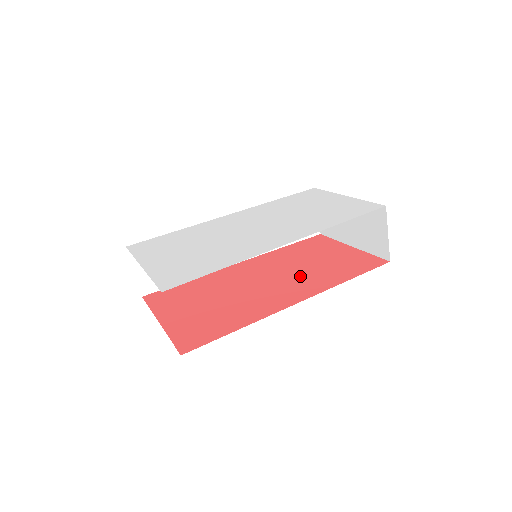
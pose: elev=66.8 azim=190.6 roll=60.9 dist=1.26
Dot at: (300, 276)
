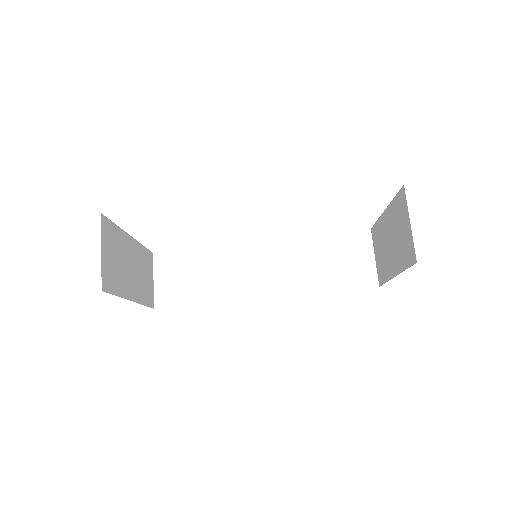
Dot at: occluded
